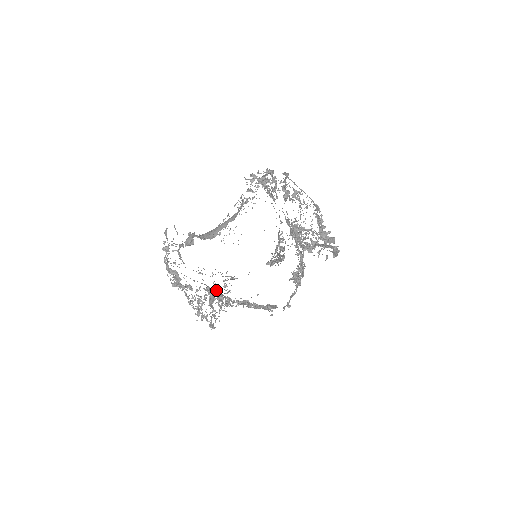
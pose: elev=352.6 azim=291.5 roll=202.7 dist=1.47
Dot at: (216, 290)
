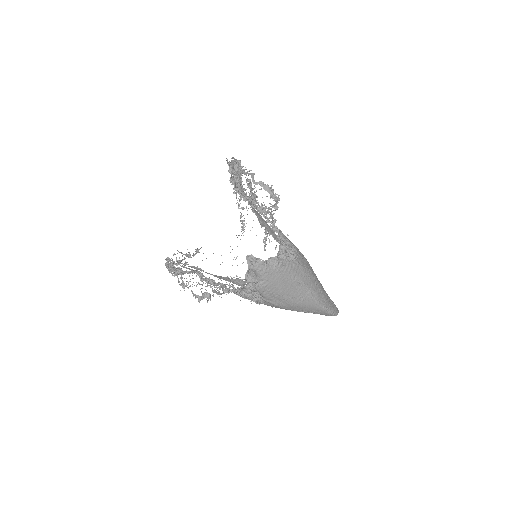
Dot at: occluded
